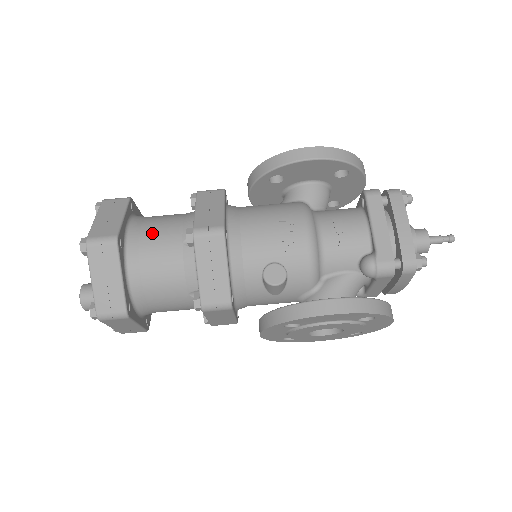
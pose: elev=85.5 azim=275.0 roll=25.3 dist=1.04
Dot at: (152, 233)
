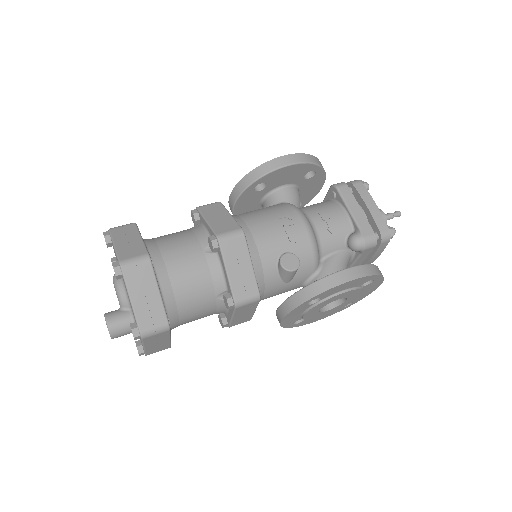
Dot at: (172, 248)
